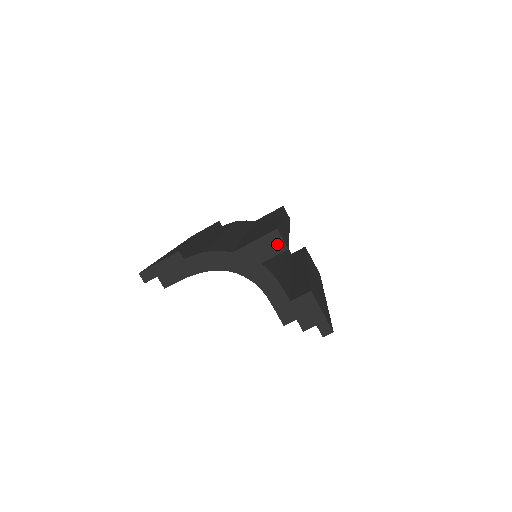
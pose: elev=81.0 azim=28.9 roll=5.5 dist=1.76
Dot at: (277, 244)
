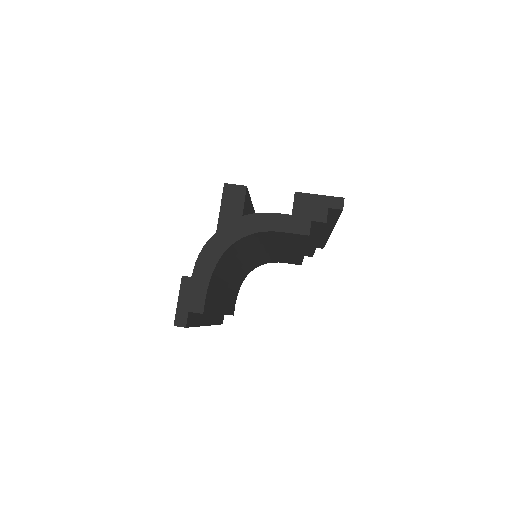
Dot at: (236, 192)
